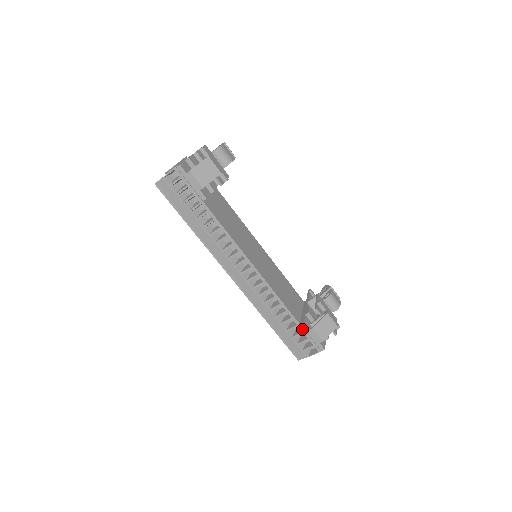
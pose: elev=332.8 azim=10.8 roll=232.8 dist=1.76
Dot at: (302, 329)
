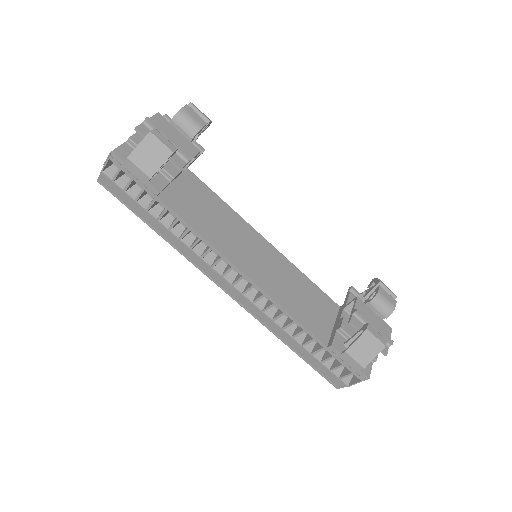
Dot at: (331, 353)
